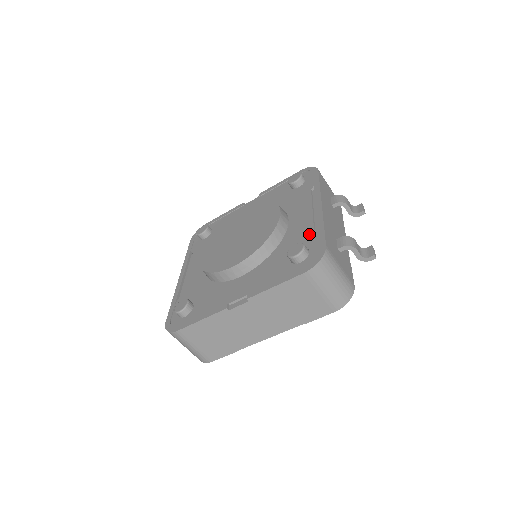
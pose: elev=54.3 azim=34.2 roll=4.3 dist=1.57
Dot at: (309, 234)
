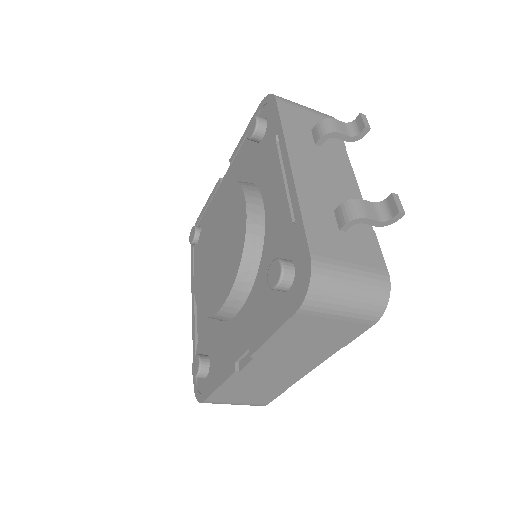
Dot at: (288, 231)
